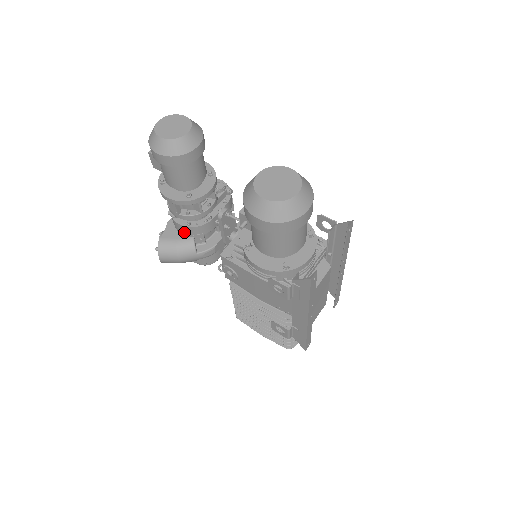
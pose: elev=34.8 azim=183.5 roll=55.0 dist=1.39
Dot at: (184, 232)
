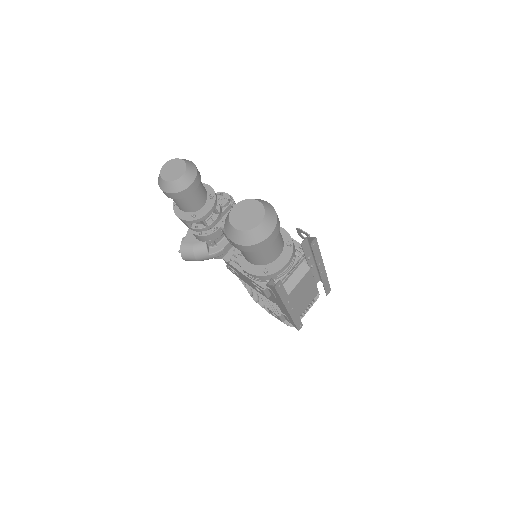
Dot at: (198, 239)
